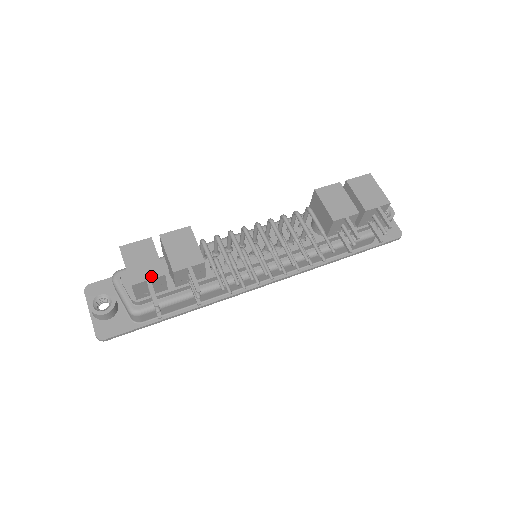
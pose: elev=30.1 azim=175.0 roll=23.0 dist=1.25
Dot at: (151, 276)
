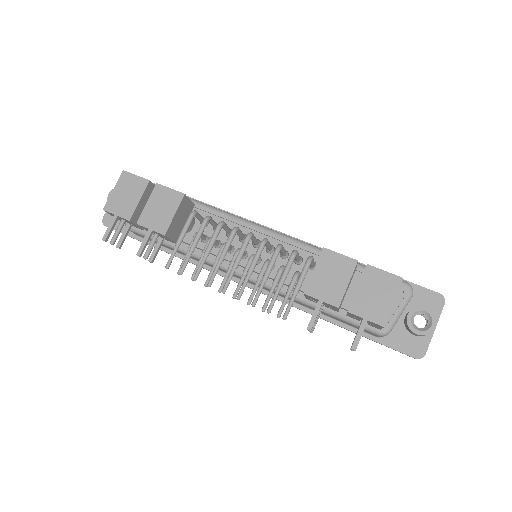
Dot at: (120, 214)
